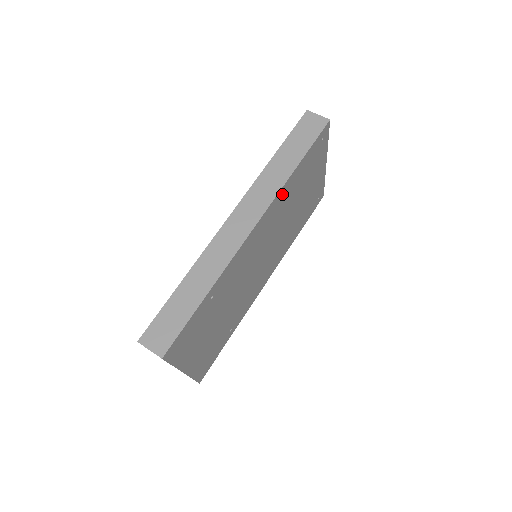
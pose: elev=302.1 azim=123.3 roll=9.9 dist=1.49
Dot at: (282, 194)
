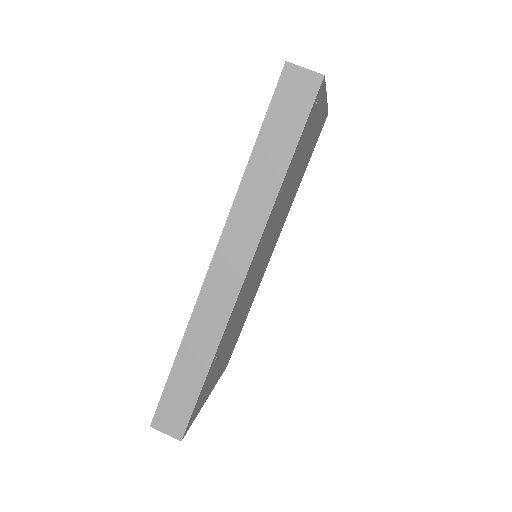
Dot at: (273, 210)
